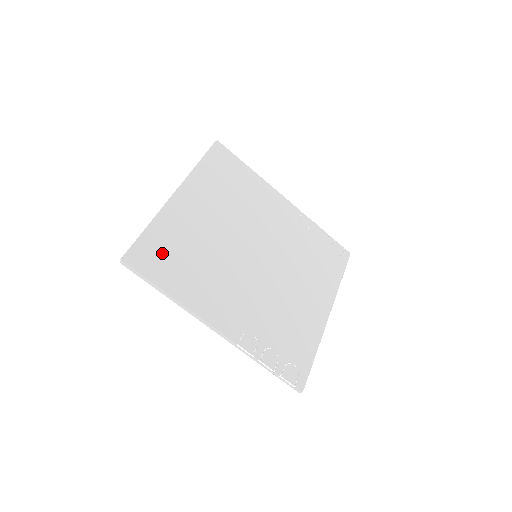
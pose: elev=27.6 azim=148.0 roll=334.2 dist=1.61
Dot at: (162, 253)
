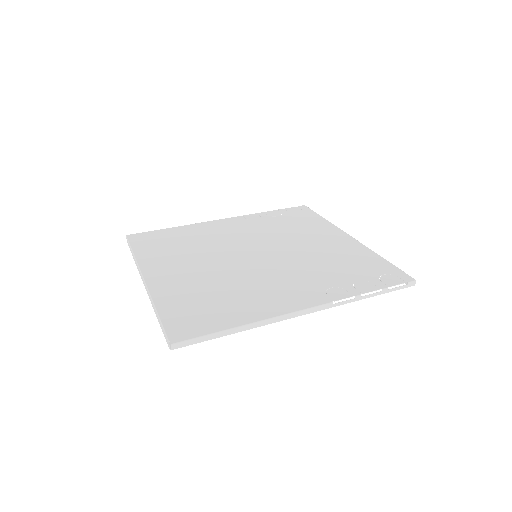
Dot at: (193, 312)
